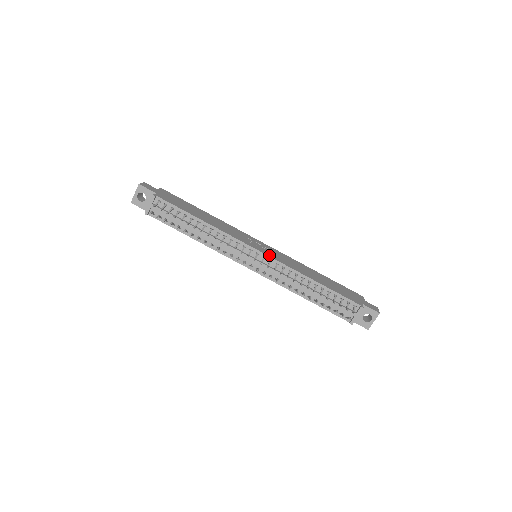
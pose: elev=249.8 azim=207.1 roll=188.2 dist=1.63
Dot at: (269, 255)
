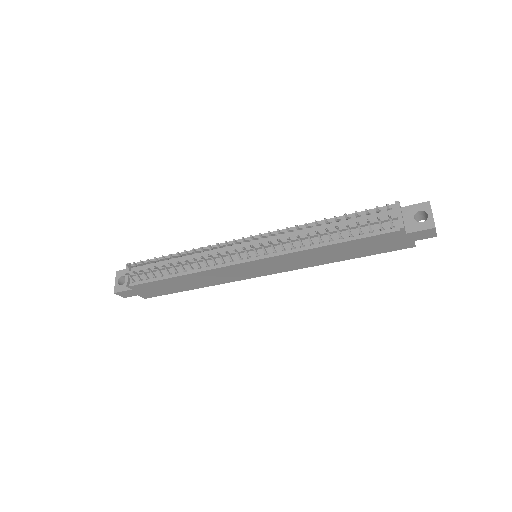
Dot at: (262, 235)
